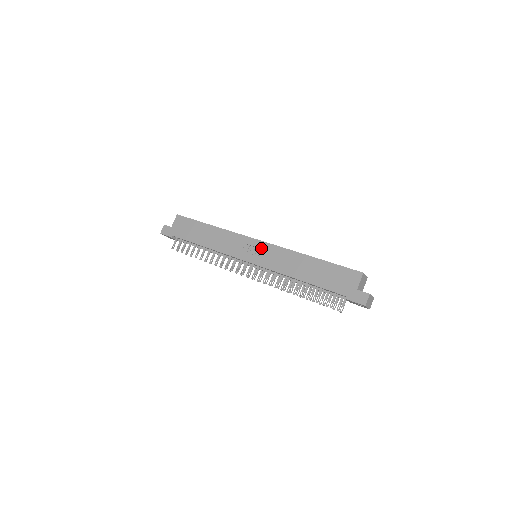
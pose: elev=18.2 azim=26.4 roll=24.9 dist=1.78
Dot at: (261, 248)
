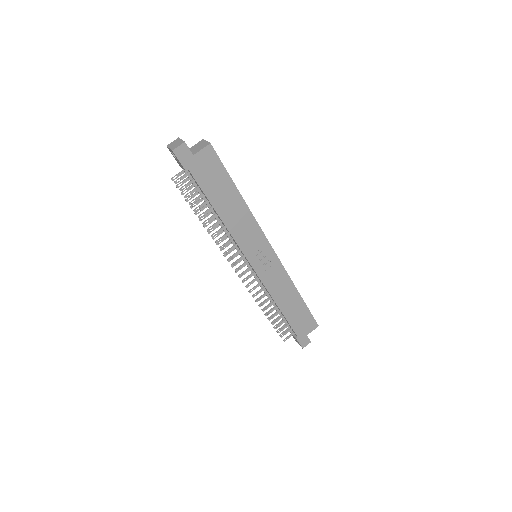
Dot at: (271, 260)
